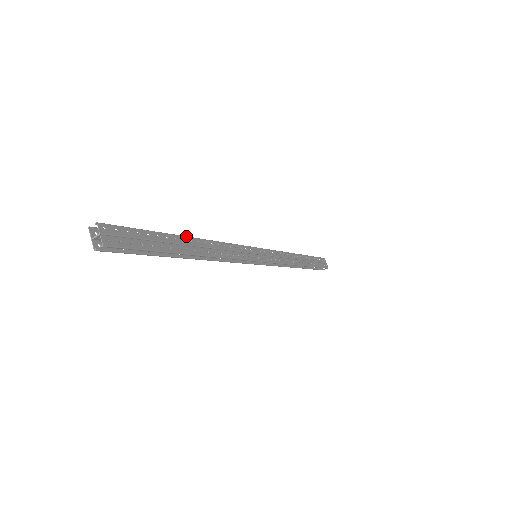
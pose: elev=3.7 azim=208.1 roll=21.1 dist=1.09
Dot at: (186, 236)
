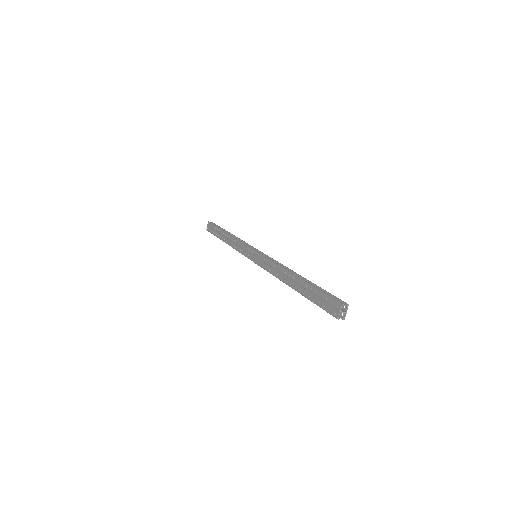
Dot at: occluded
